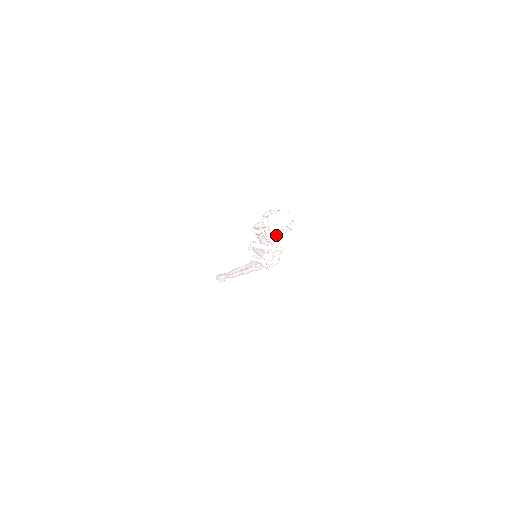
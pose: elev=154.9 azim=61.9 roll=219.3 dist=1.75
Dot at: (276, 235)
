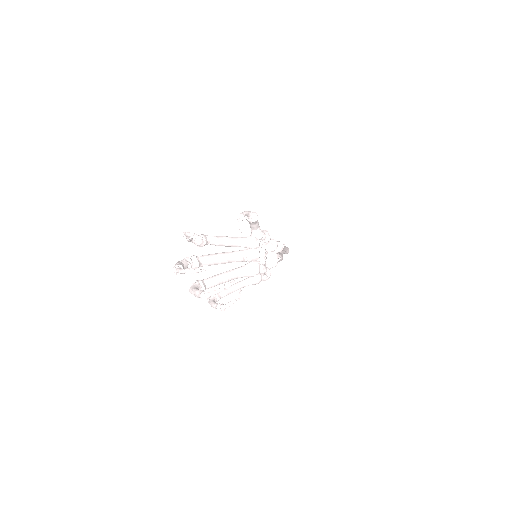
Dot at: occluded
